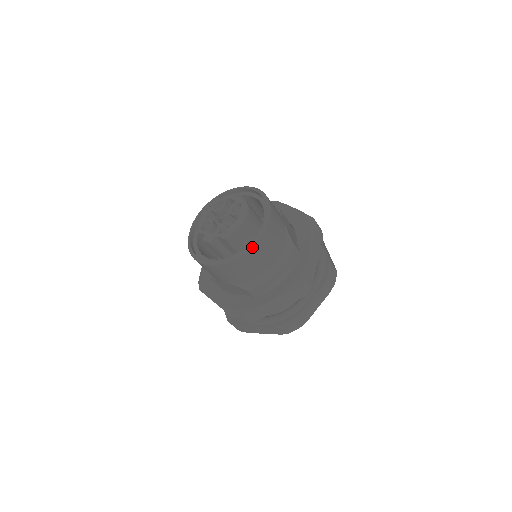
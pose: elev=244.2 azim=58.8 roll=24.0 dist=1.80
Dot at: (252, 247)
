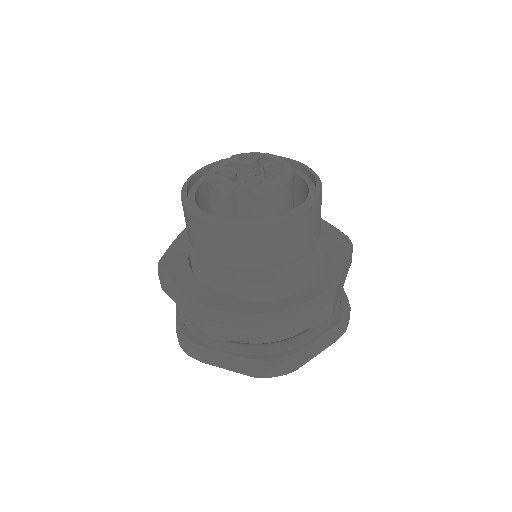
Dot at: (290, 218)
